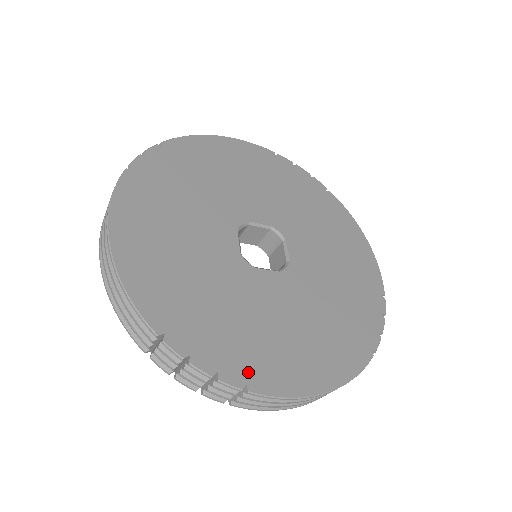
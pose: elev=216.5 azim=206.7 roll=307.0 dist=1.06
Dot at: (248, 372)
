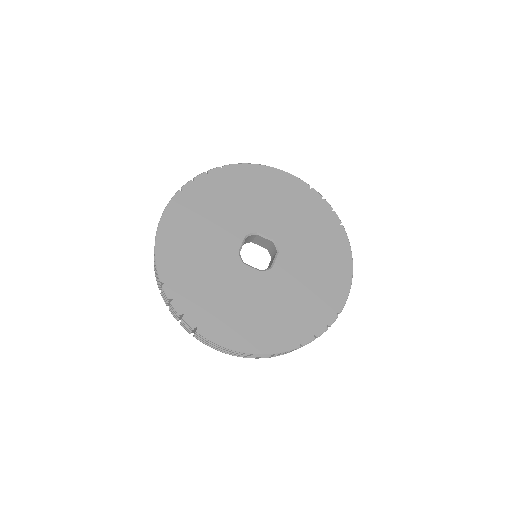
Dot at: (202, 321)
